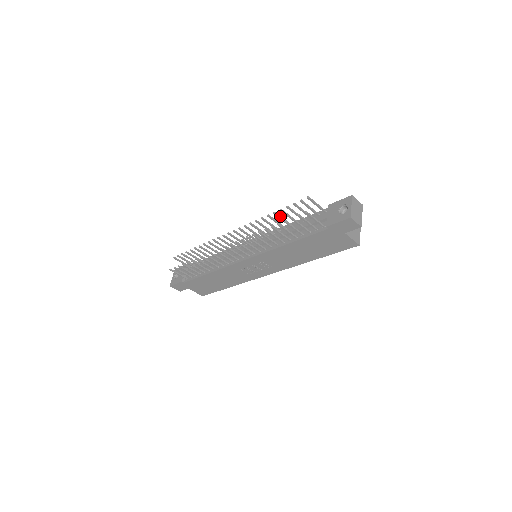
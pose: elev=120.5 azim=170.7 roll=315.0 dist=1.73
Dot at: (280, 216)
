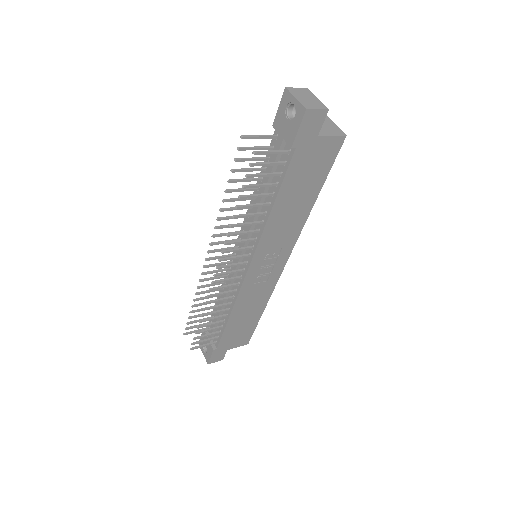
Dot at: (236, 189)
